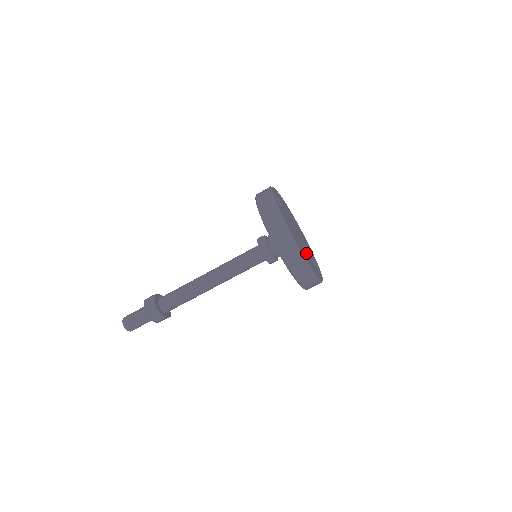
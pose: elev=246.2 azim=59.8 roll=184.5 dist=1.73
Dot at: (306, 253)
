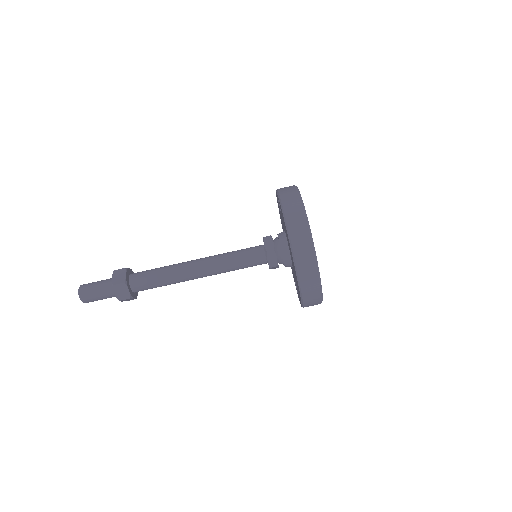
Dot at: occluded
